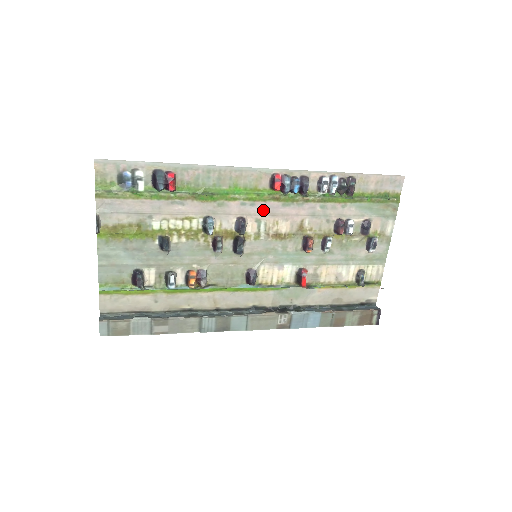
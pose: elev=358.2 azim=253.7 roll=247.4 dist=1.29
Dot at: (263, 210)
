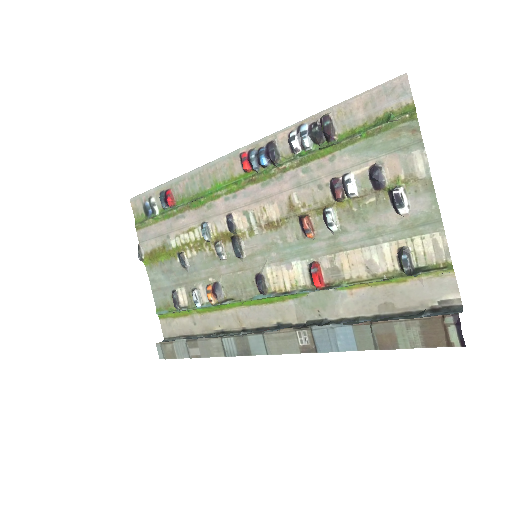
Dot at: (246, 199)
